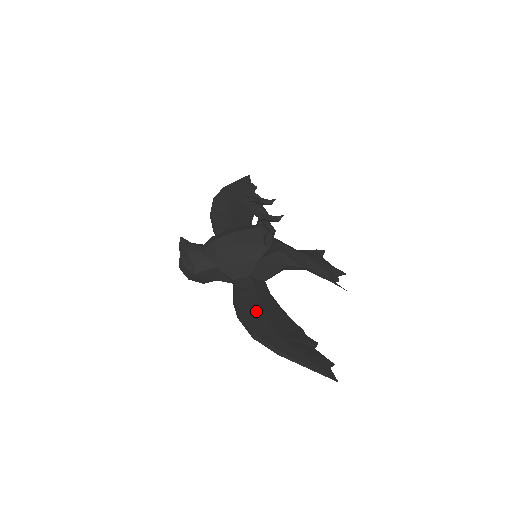
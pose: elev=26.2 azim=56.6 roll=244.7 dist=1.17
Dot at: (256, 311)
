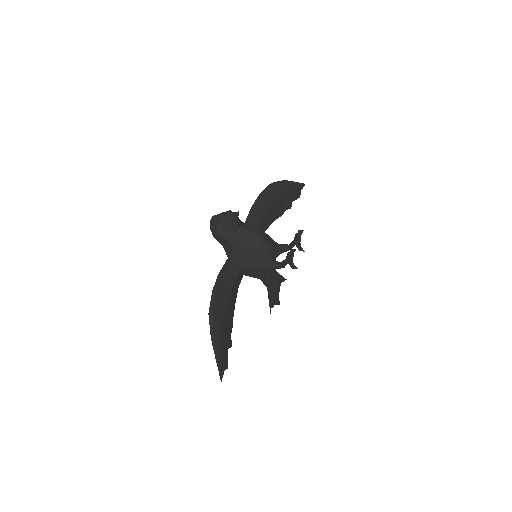
Dot at: (225, 297)
